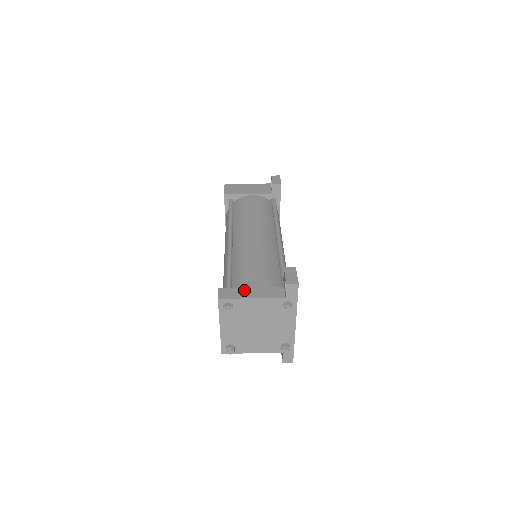
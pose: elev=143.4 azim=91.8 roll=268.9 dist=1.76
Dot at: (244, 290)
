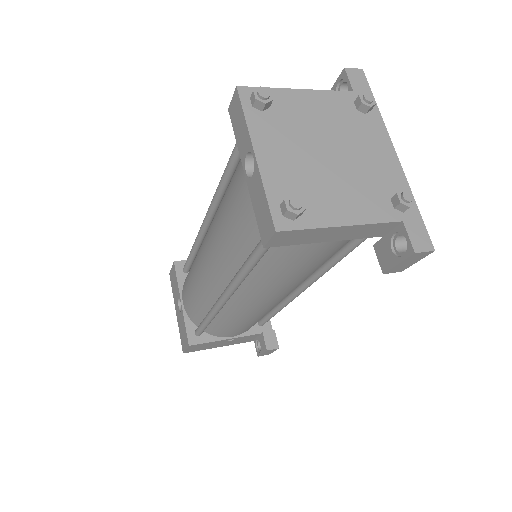
Dot at: occluded
